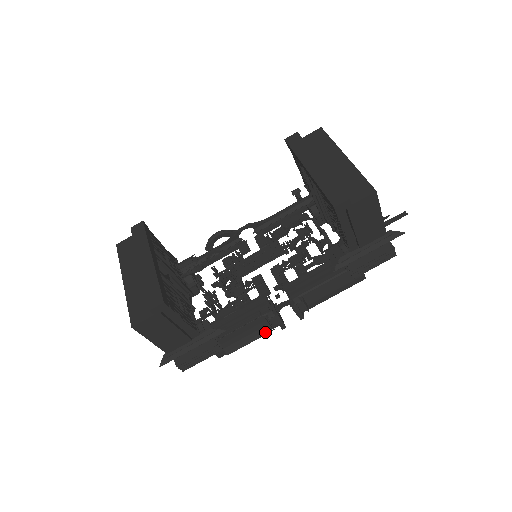
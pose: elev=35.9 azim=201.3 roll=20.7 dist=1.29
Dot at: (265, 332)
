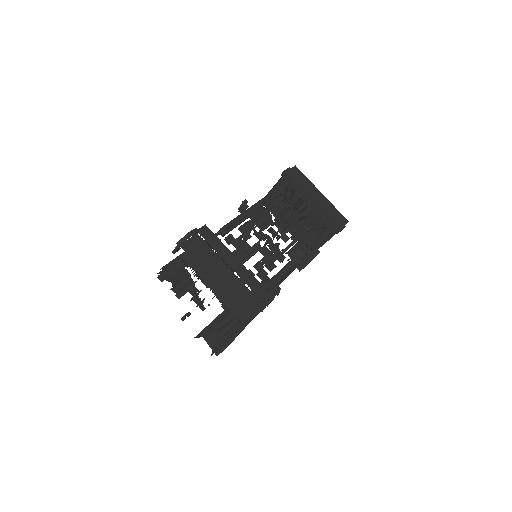
Dot at: occluded
